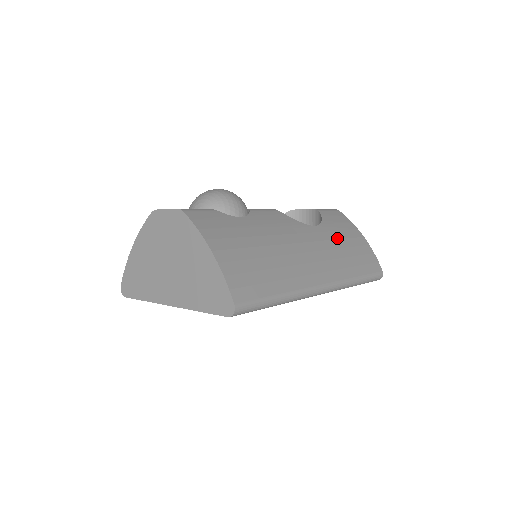
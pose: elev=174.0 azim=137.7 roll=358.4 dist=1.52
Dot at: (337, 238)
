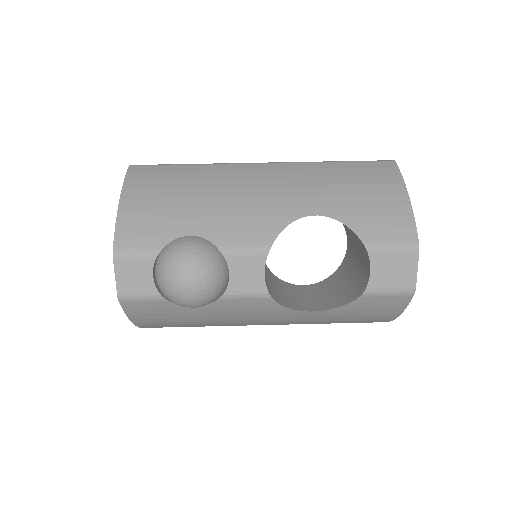
Dot at: (336, 318)
